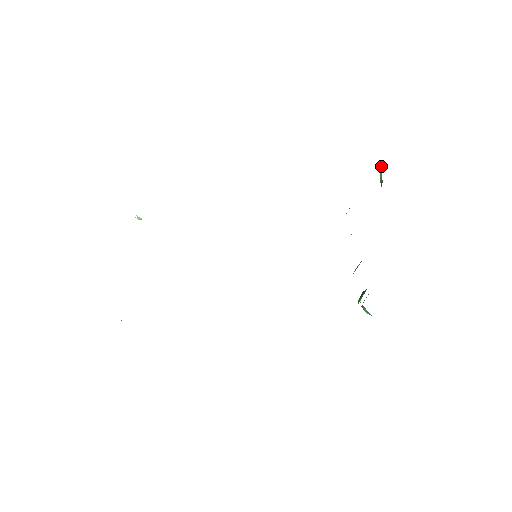
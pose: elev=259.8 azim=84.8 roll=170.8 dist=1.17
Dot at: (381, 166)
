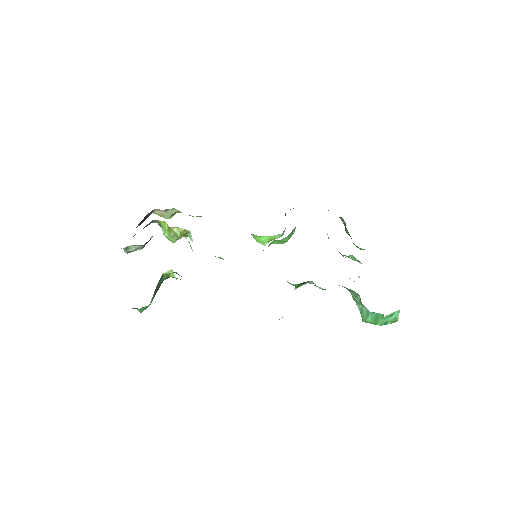
Dot at: occluded
